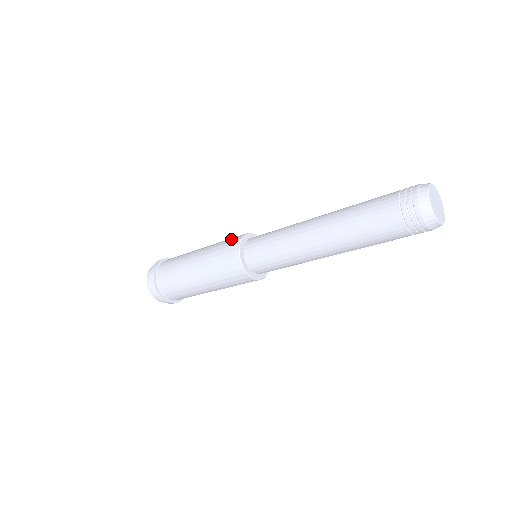
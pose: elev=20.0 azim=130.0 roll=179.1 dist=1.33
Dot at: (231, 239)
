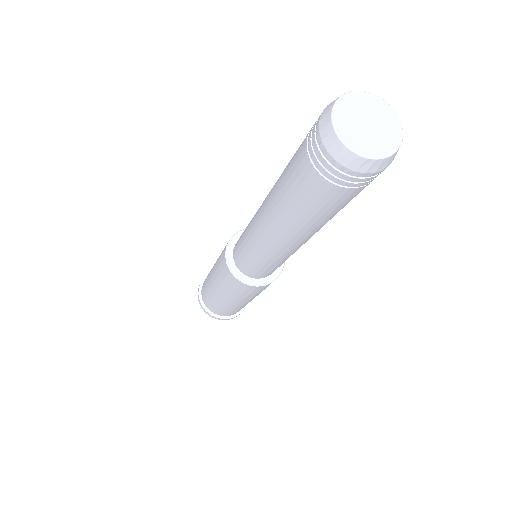
Dot at: (221, 255)
